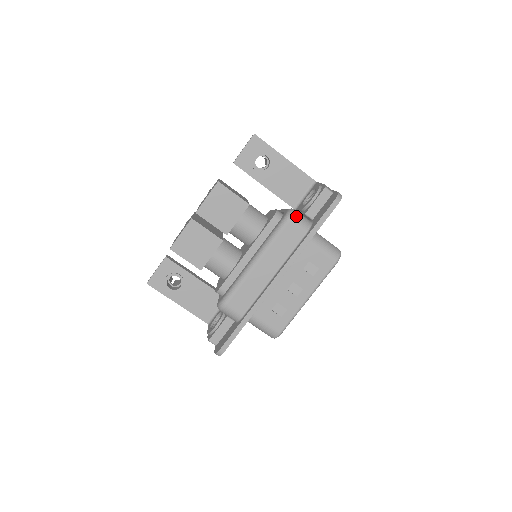
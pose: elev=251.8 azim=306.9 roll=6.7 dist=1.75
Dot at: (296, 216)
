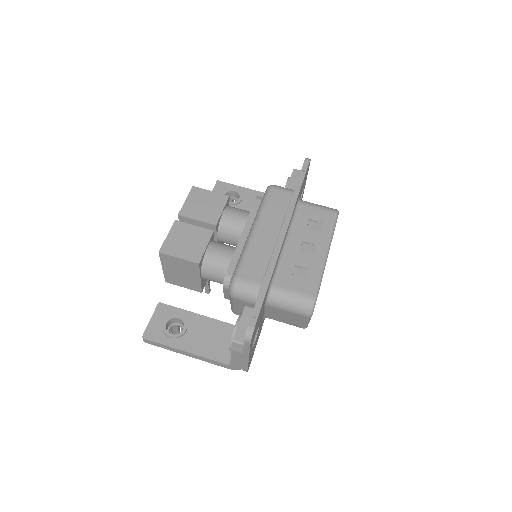
Dot at: (277, 186)
